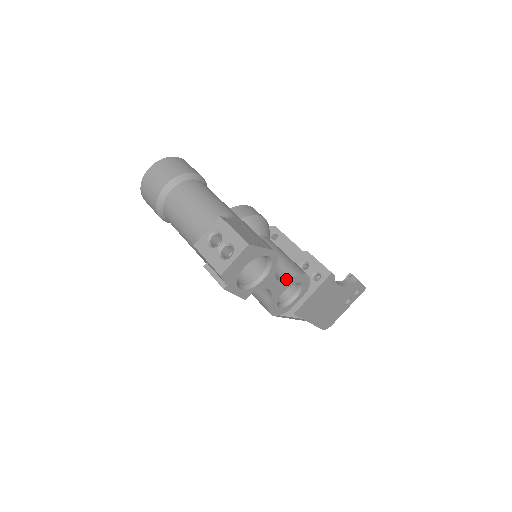
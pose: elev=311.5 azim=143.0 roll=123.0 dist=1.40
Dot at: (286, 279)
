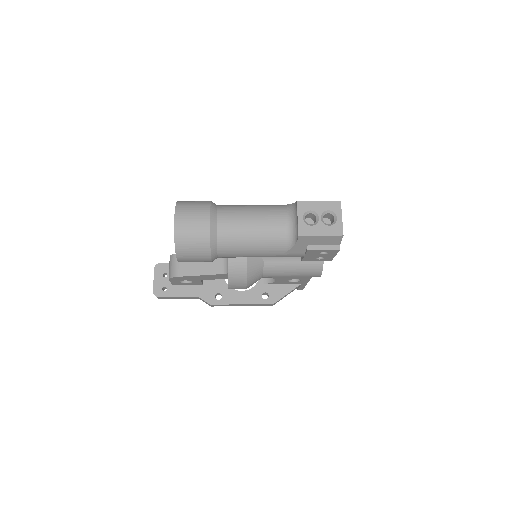
Dot at: occluded
